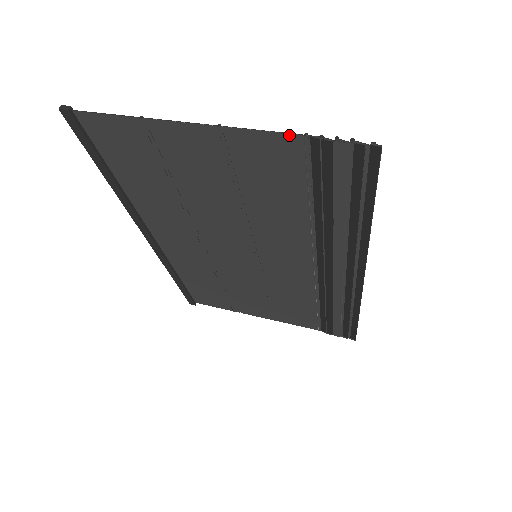
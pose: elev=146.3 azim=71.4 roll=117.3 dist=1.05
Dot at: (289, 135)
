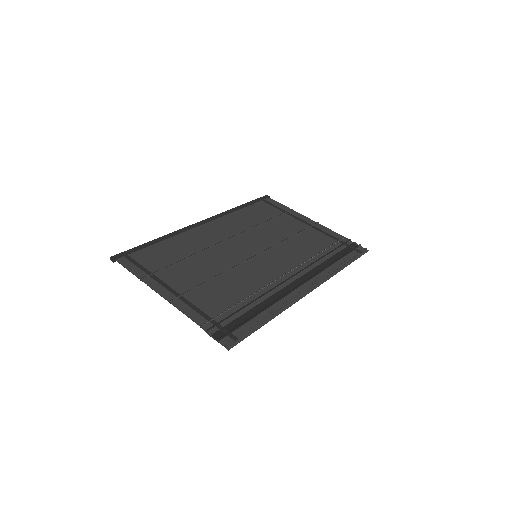
Dot at: (195, 322)
